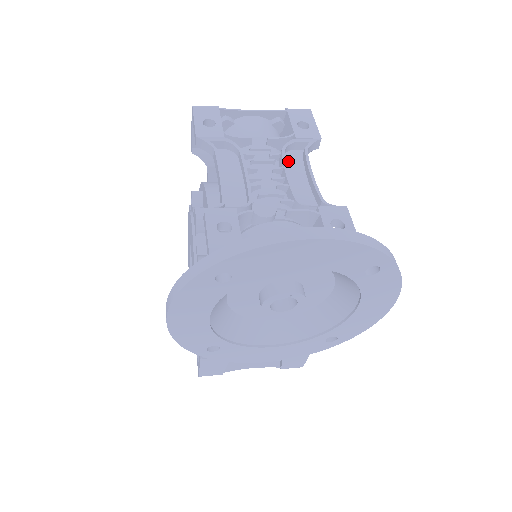
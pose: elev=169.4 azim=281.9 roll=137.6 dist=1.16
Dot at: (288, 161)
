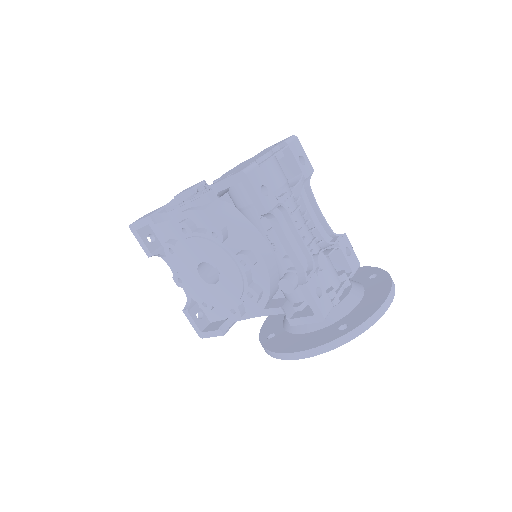
Dot at: occluded
